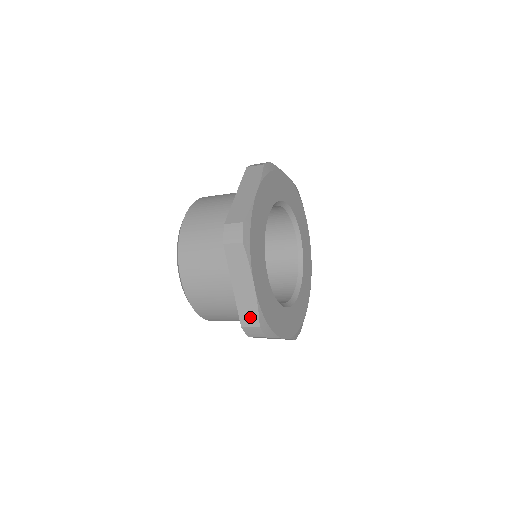
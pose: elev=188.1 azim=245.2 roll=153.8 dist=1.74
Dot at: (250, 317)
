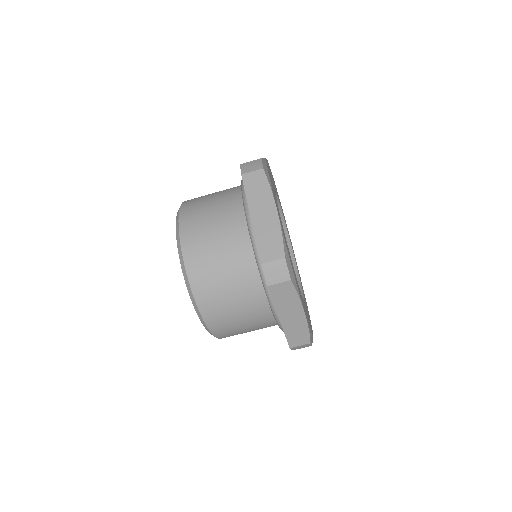
Dot at: (272, 248)
